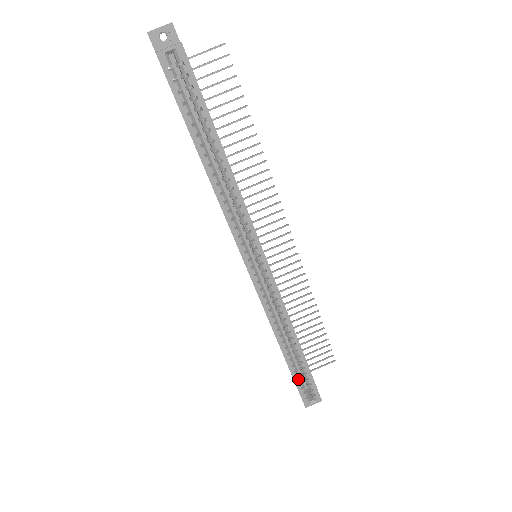
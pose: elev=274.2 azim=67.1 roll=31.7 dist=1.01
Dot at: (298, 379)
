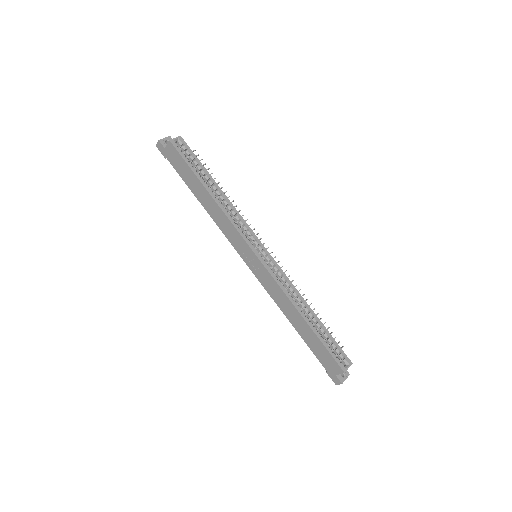
Dot at: (326, 344)
